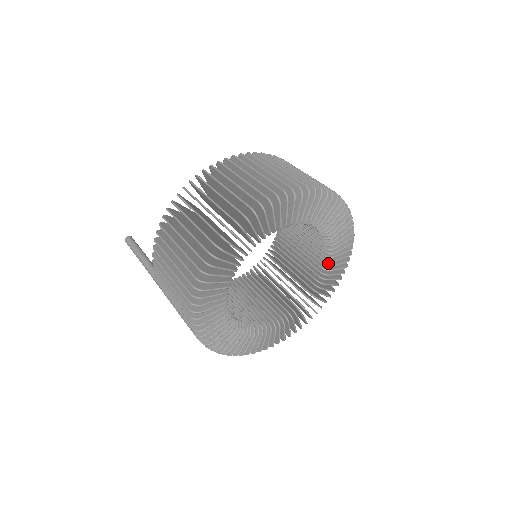
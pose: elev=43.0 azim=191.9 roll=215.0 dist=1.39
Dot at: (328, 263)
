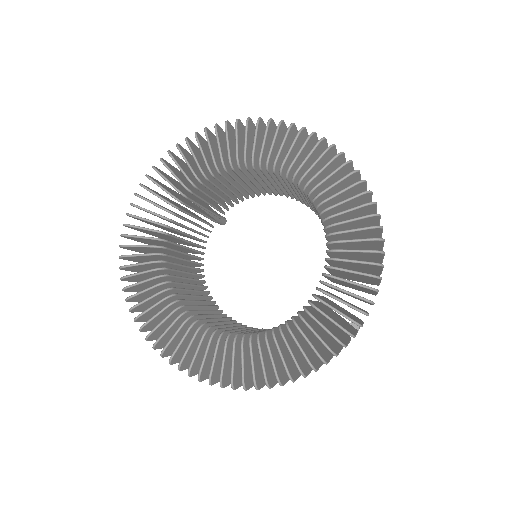
Dot at: (284, 331)
